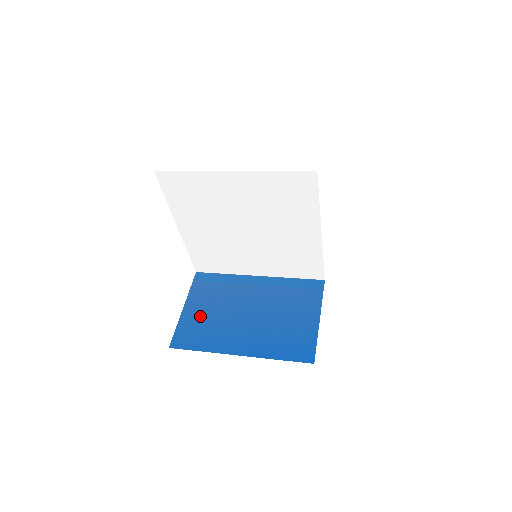
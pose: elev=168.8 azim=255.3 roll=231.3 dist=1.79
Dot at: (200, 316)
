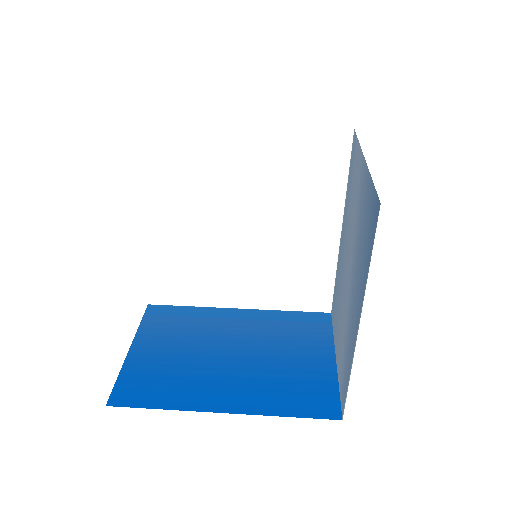
Dot at: (156, 359)
